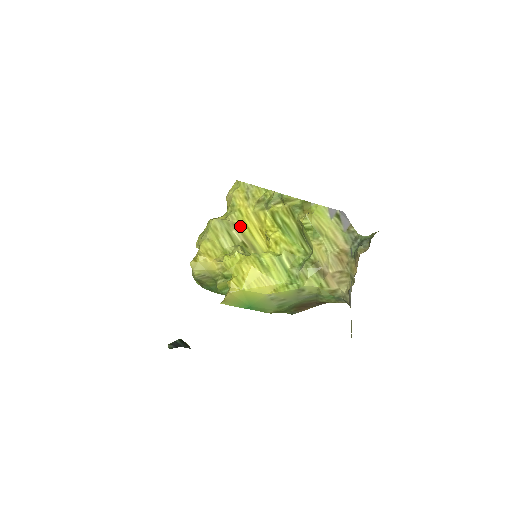
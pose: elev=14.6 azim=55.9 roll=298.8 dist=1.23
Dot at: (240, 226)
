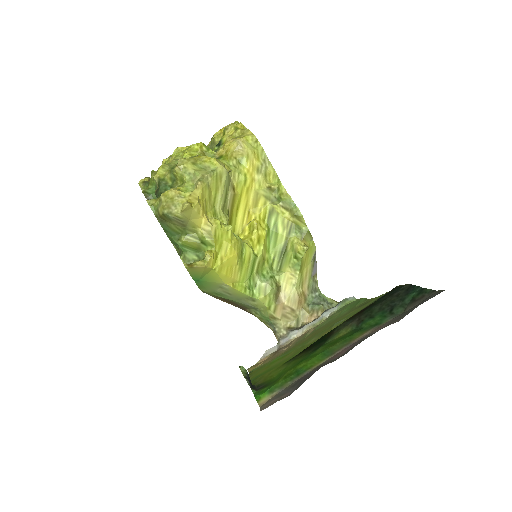
Dot at: (236, 192)
